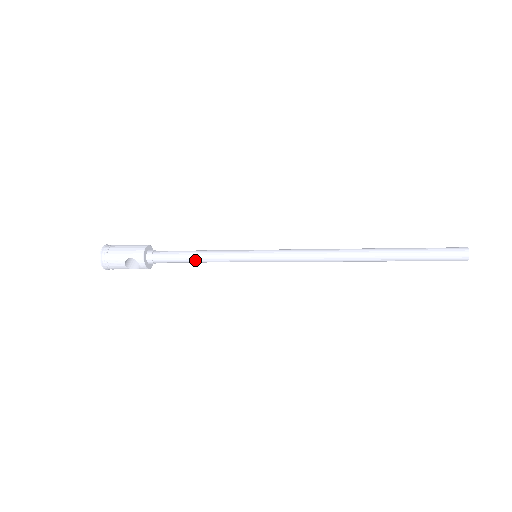
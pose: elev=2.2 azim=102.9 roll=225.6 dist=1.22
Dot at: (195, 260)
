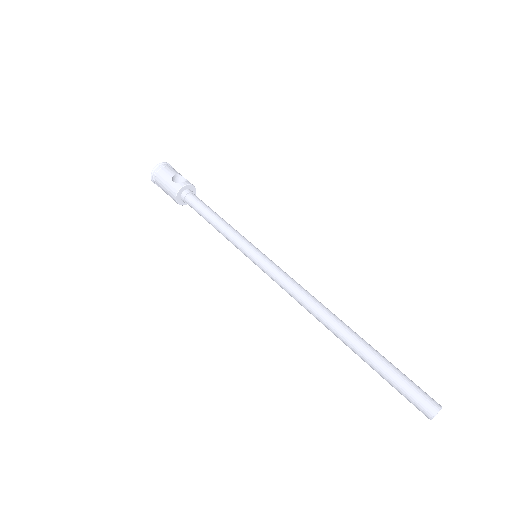
Dot at: occluded
